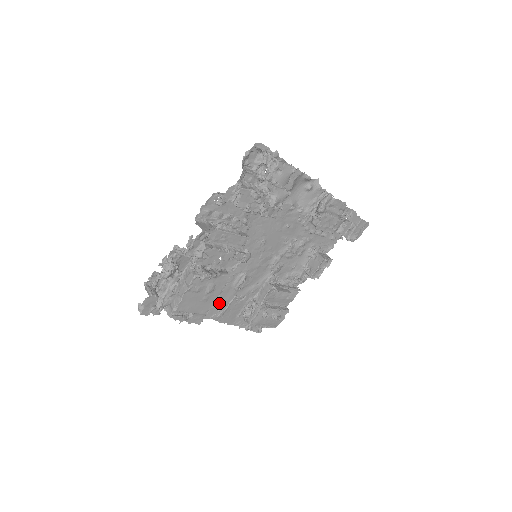
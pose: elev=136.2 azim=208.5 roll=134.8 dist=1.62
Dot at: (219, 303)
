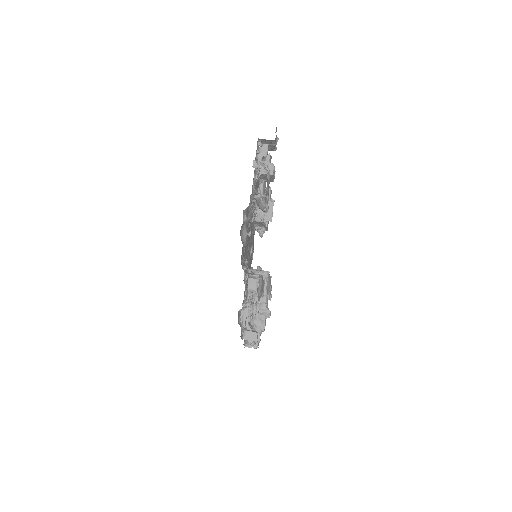
Dot at: (250, 262)
